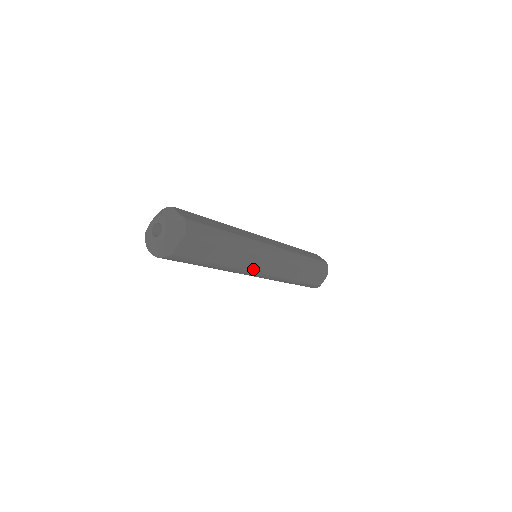
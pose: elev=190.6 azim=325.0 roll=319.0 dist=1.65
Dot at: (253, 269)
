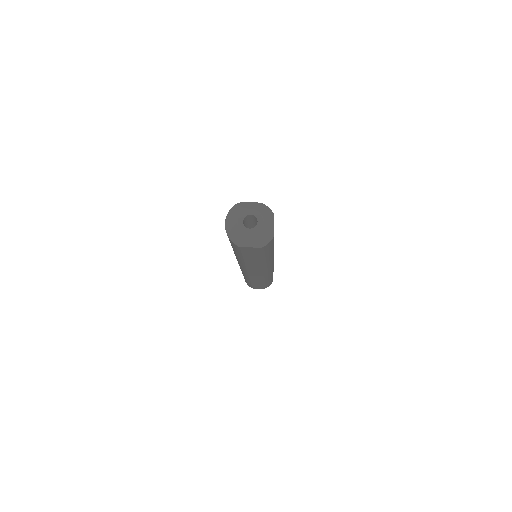
Dot at: (249, 270)
